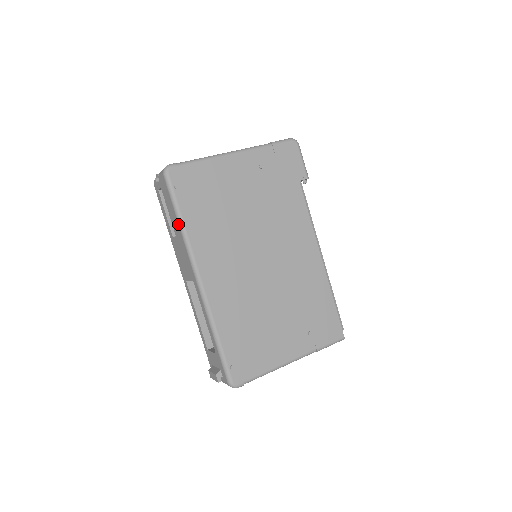
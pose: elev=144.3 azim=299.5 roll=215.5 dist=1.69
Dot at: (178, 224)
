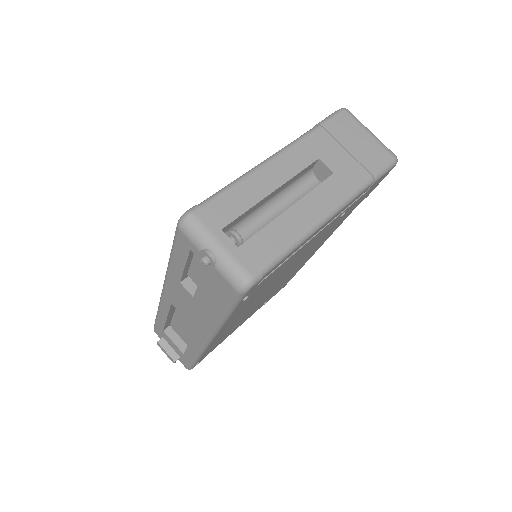
Dot at: (218, 318)
